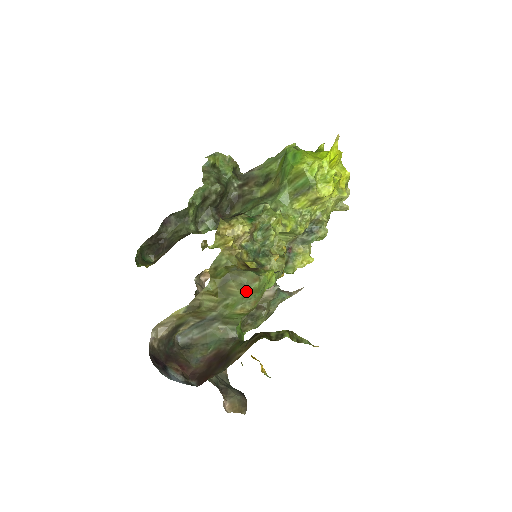
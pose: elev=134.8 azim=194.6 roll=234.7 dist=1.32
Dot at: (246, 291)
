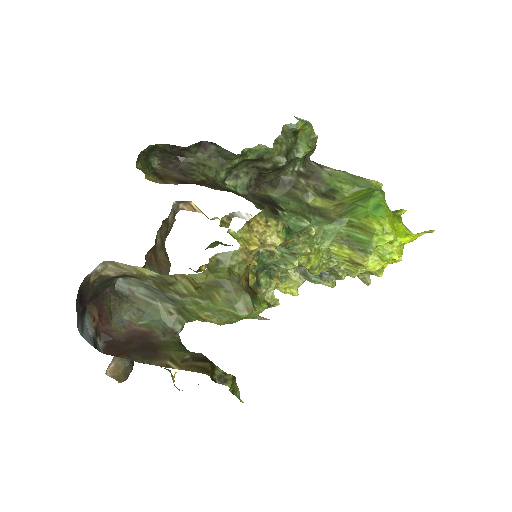
Dot at: (228, 309)
